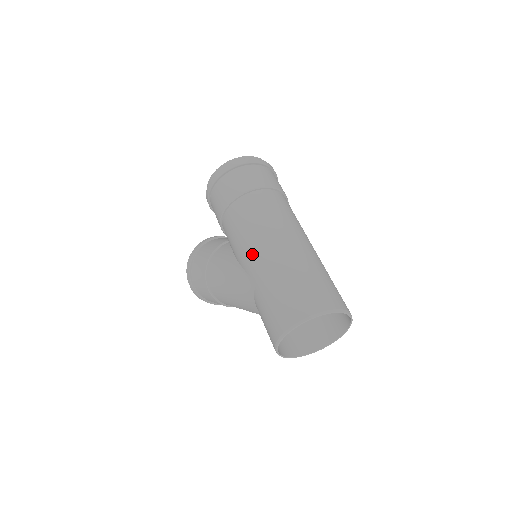
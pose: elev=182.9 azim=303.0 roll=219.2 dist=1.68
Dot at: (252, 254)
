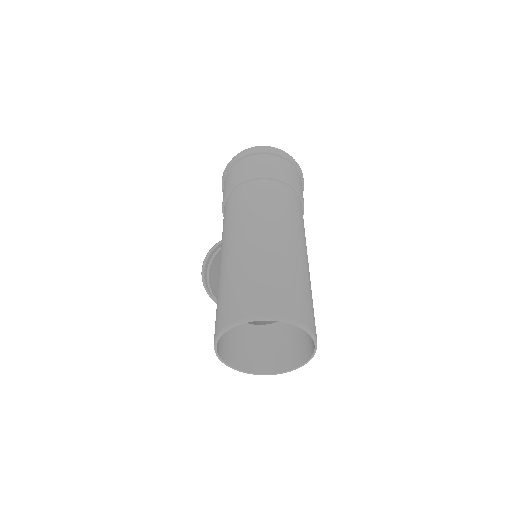
Dot at: (225, 245)
